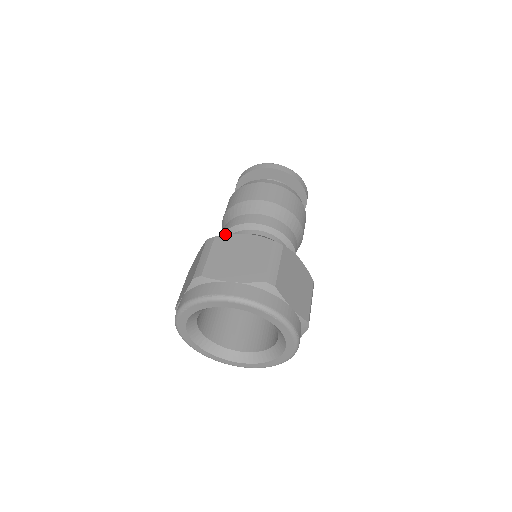
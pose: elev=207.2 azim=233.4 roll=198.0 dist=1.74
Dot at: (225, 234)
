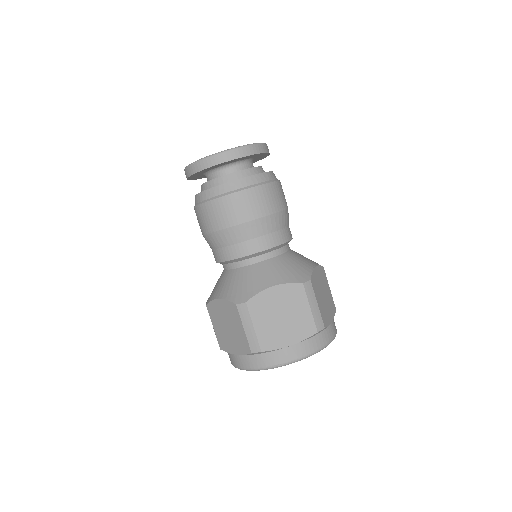
Dot at: (227, 262)
